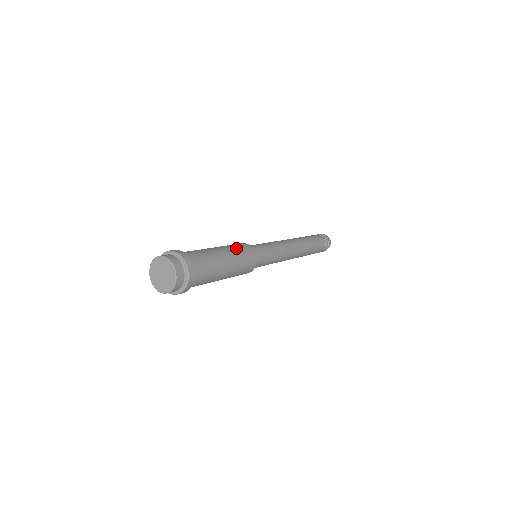
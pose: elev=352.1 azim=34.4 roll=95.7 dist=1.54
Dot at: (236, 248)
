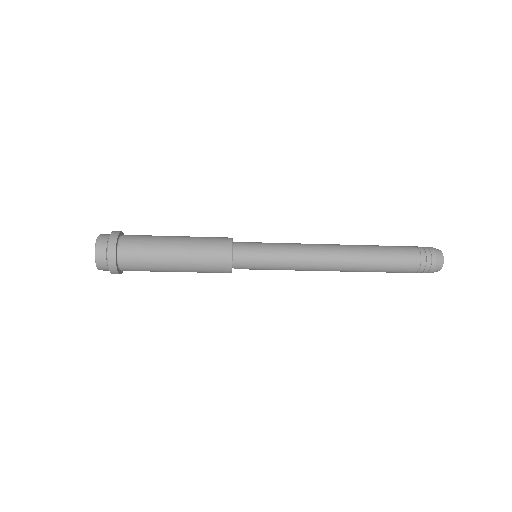
Dot at: occluded
